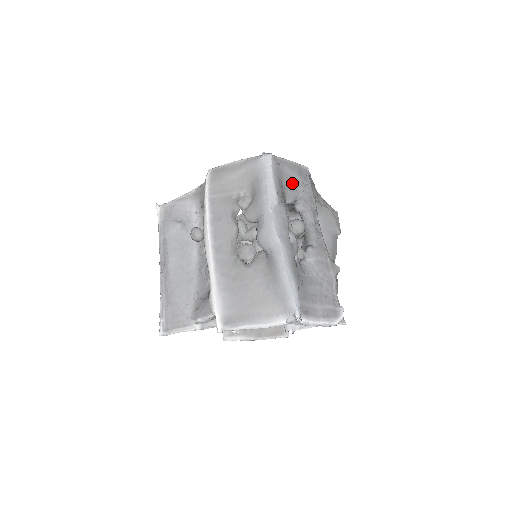
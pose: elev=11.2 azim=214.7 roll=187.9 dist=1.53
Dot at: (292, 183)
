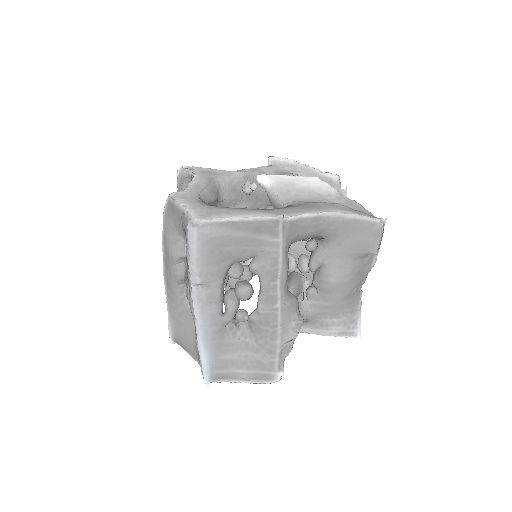
Dot at: (243, 244)
